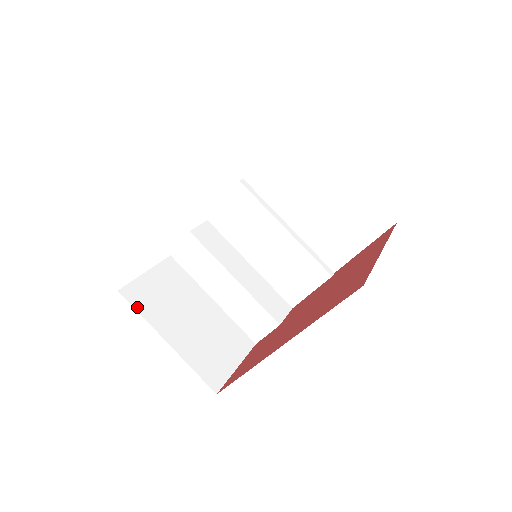
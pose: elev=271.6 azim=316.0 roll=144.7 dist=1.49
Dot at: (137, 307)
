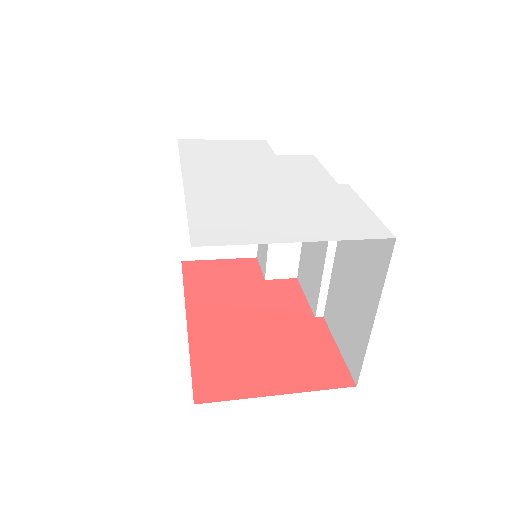
Dot at: occluded
